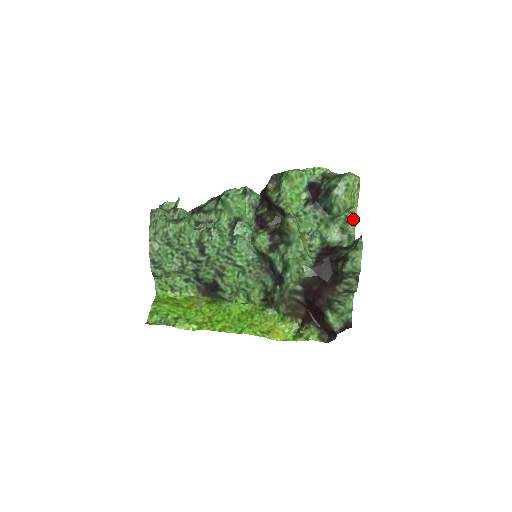
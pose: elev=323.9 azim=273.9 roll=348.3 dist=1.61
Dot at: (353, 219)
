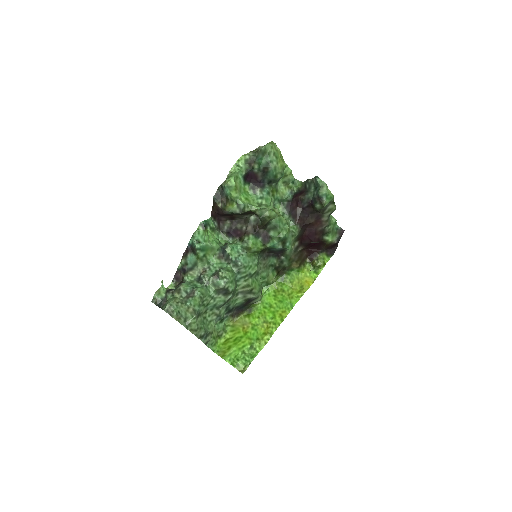
Dot at: (288, 170)
